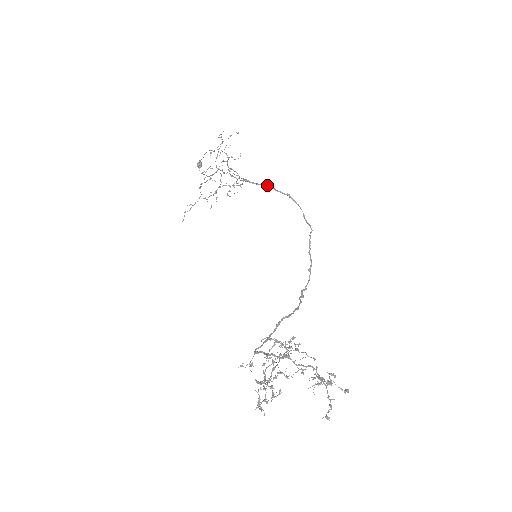
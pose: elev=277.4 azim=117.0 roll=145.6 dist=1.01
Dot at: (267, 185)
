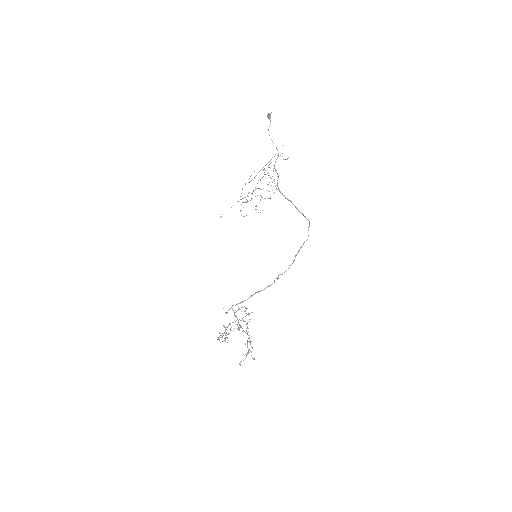
Dot at: (291, 201)
